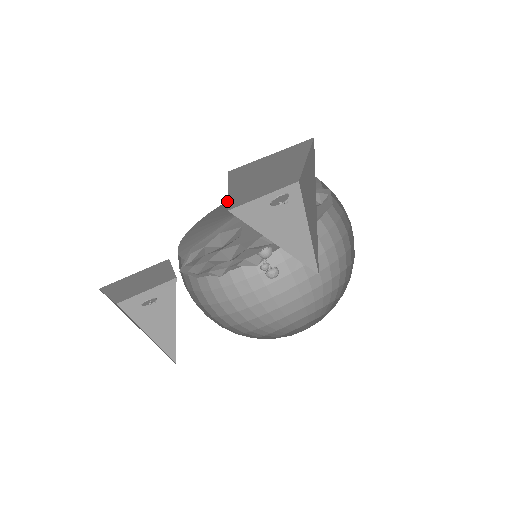
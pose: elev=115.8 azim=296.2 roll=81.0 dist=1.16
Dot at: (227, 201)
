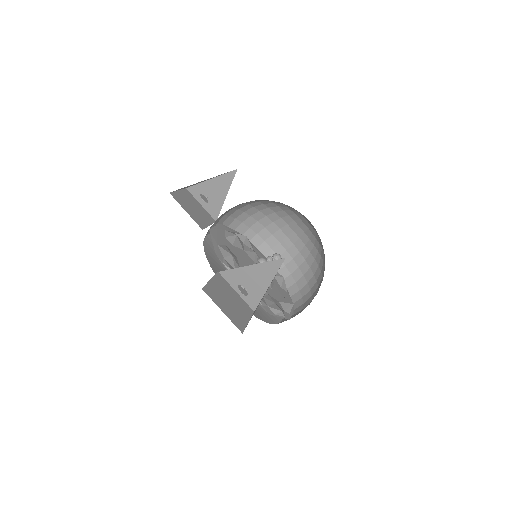
Dot at: (203, 242)
